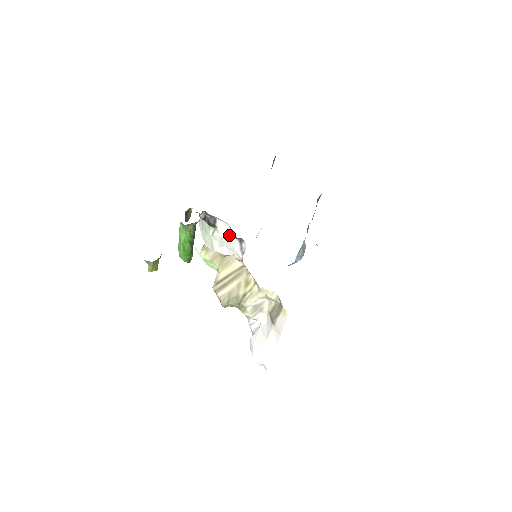
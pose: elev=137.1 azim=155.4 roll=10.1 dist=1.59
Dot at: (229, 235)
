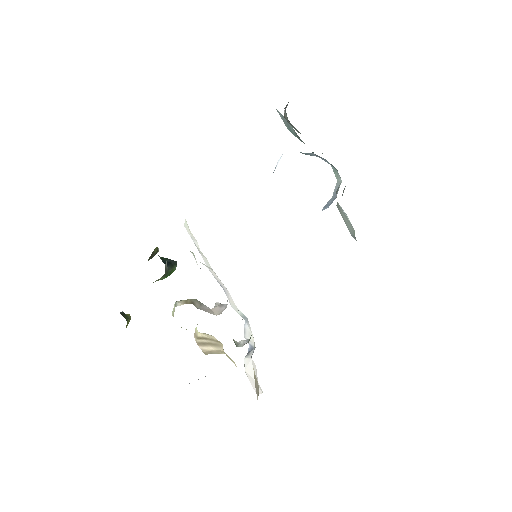
Dot at: occluded
